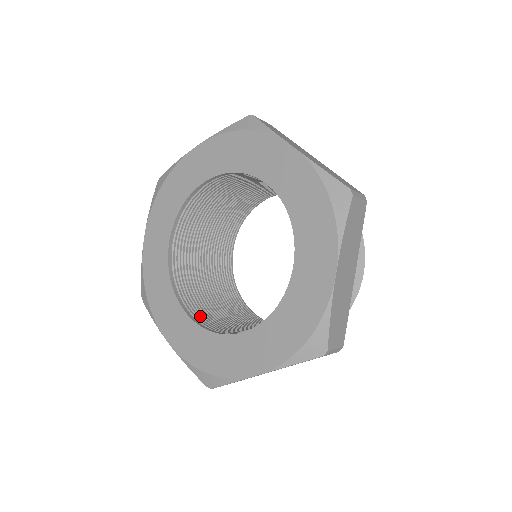
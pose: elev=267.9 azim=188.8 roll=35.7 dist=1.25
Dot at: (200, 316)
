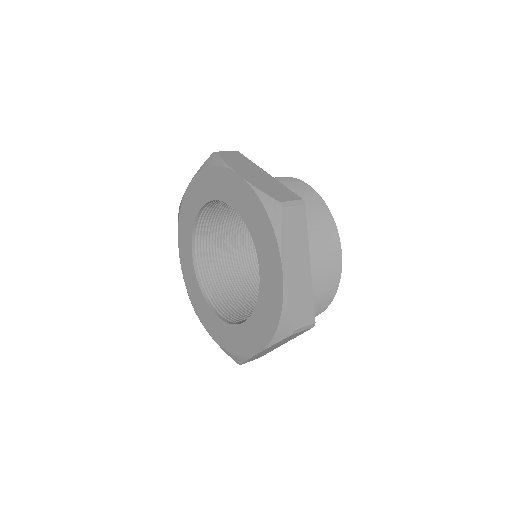
Dot at: (225, 311)
